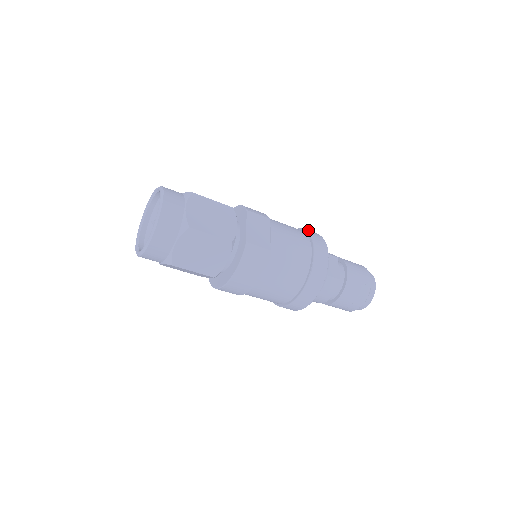
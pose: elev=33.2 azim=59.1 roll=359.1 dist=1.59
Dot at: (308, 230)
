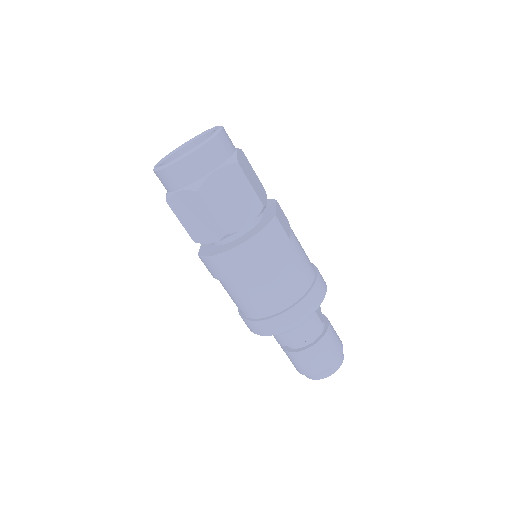
Dot at: occluded
